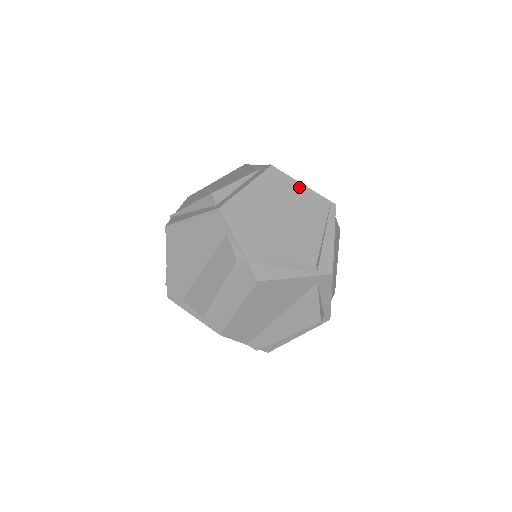
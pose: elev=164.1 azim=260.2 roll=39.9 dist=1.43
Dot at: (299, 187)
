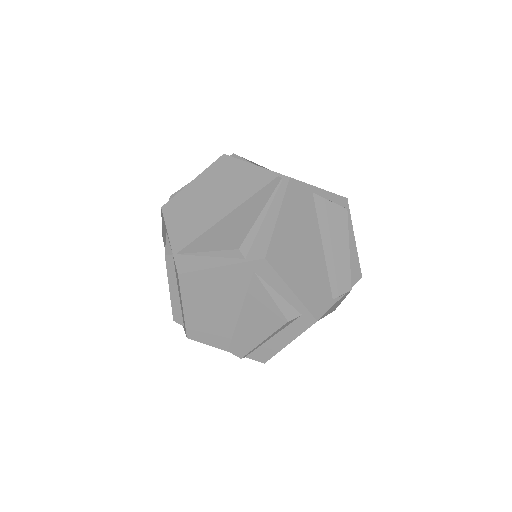
Dot at: (249, 168)
